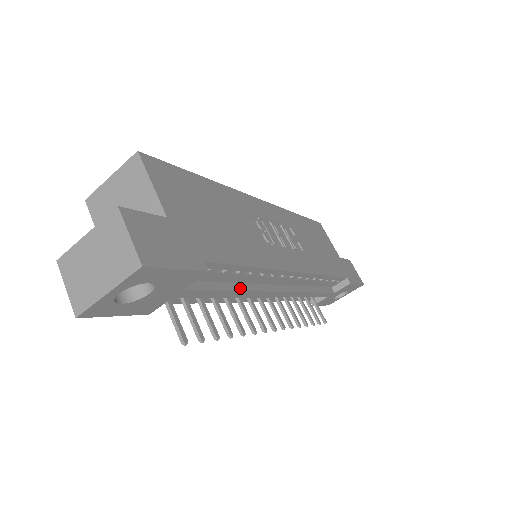
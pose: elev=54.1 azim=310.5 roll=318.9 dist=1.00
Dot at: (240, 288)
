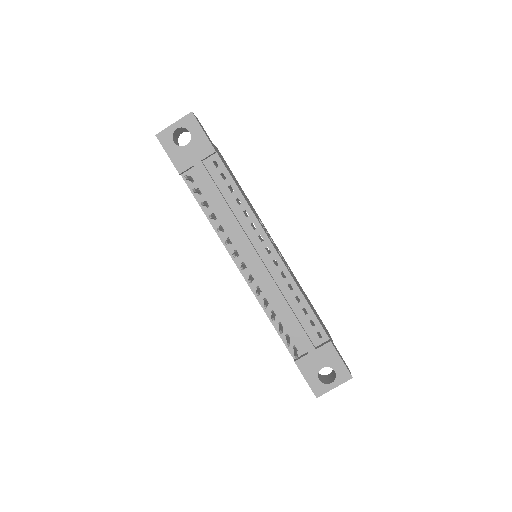
Dot at: (230, 209)
